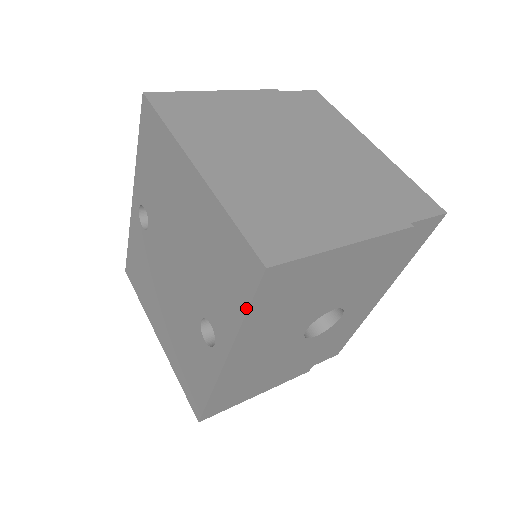
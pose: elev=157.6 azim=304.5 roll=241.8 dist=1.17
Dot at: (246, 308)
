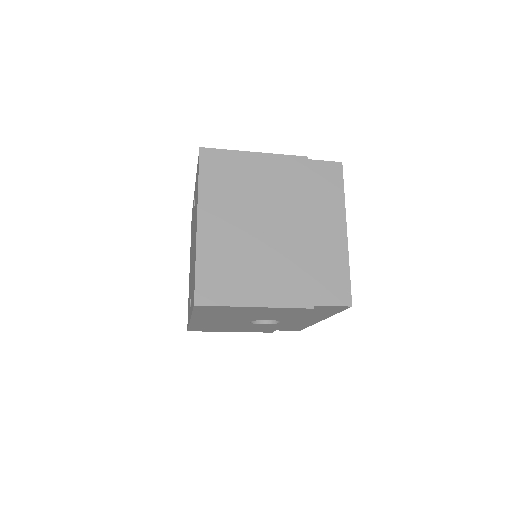
Dot at: (192, 310)
